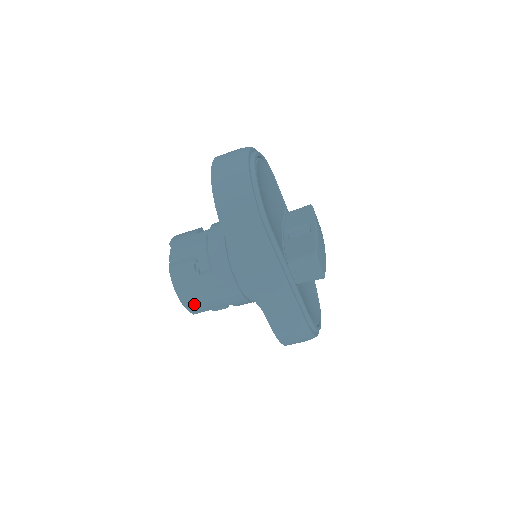
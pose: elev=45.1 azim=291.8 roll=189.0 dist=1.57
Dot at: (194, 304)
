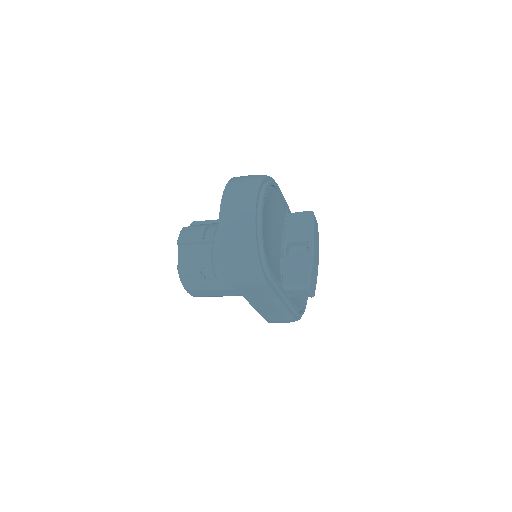
Dot at: (200, 295)
